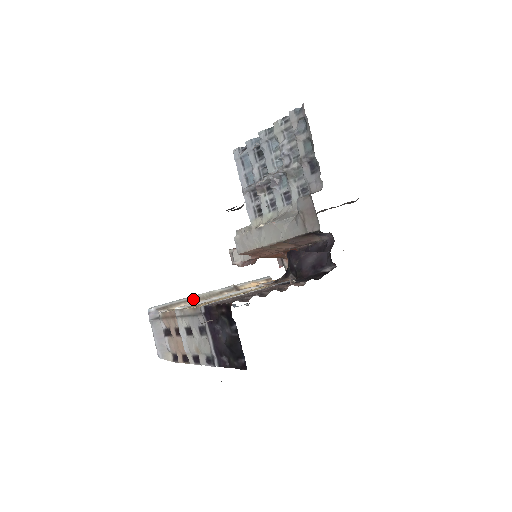
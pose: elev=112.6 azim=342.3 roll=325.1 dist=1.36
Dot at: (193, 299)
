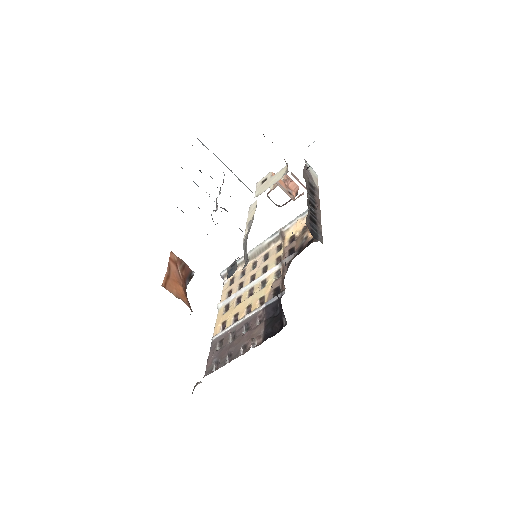
Dot at: occluded
